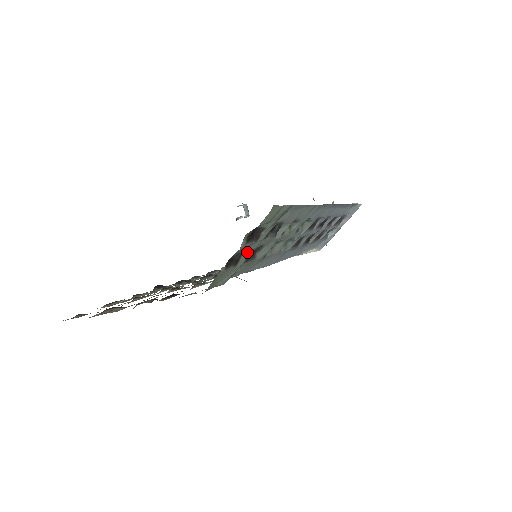
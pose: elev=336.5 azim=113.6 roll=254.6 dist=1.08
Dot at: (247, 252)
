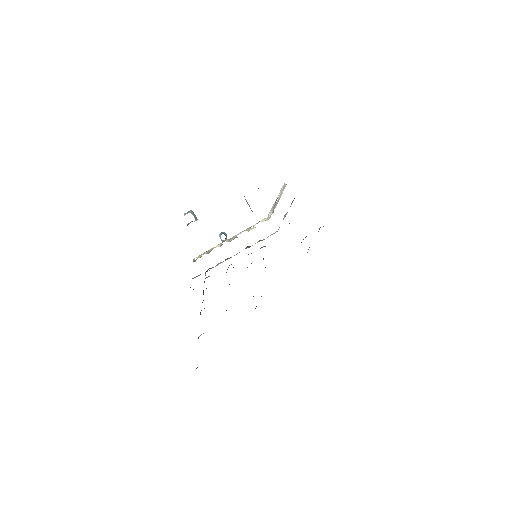
Dot at: occluded
